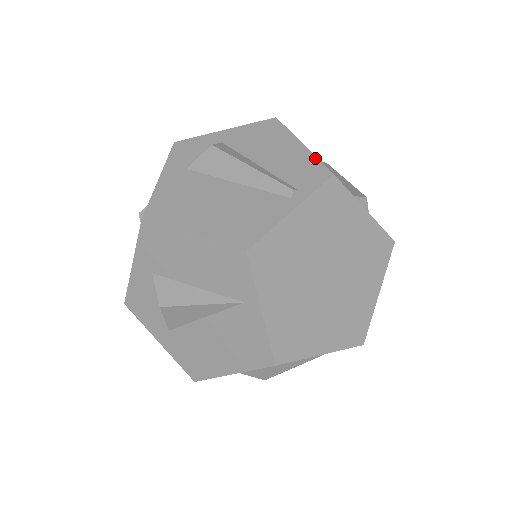
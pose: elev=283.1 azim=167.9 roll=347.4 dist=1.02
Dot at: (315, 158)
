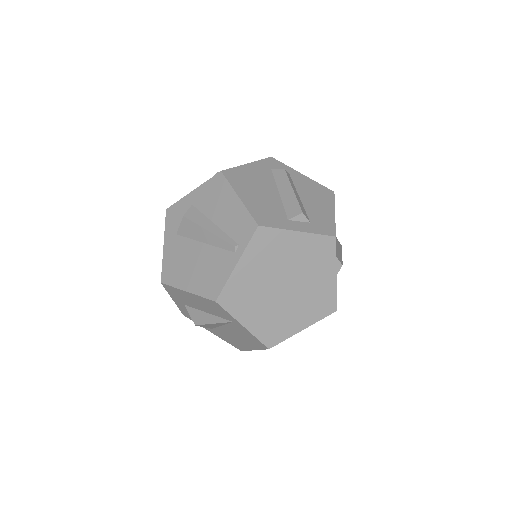
Dot at: (247, 211)
